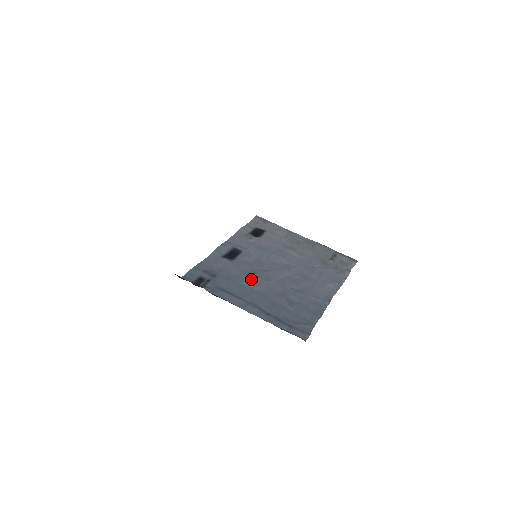
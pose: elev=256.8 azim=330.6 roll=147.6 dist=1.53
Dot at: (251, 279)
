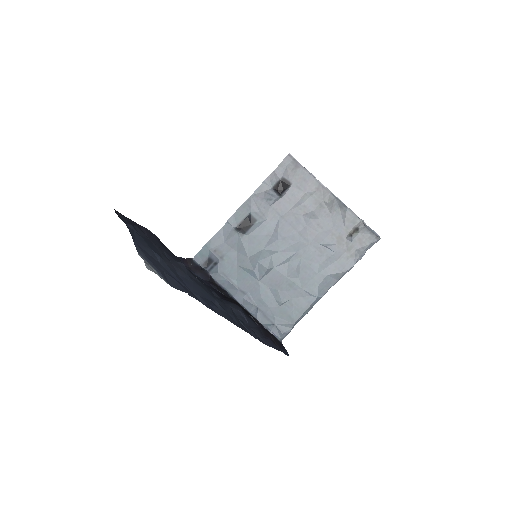
Dot at: (254, 265)
